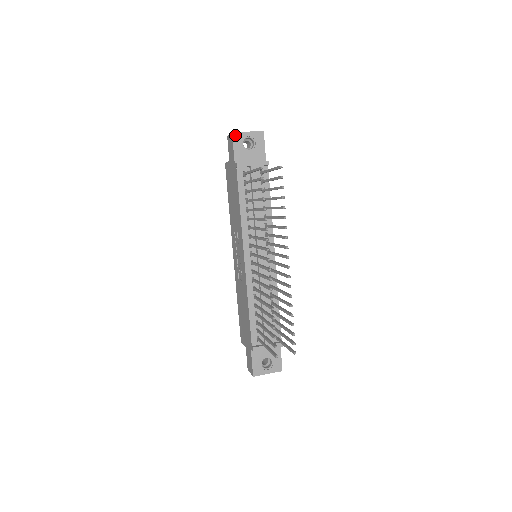
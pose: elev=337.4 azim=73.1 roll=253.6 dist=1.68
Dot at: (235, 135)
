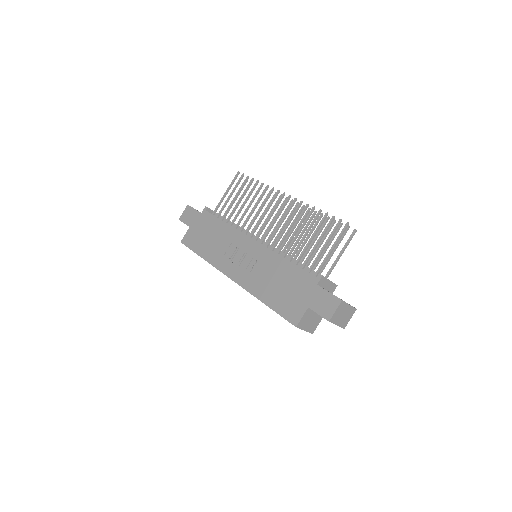
Dot at: (190, 206)
